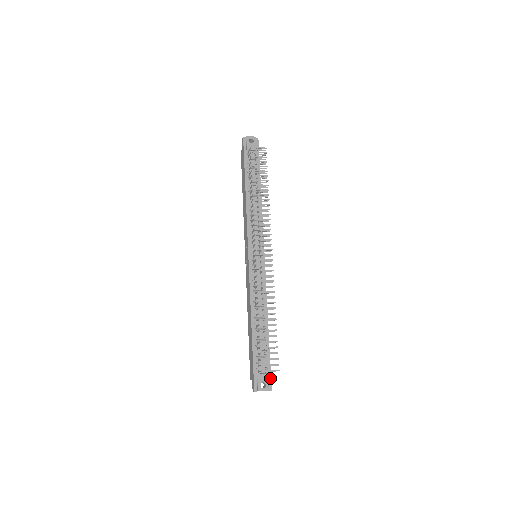
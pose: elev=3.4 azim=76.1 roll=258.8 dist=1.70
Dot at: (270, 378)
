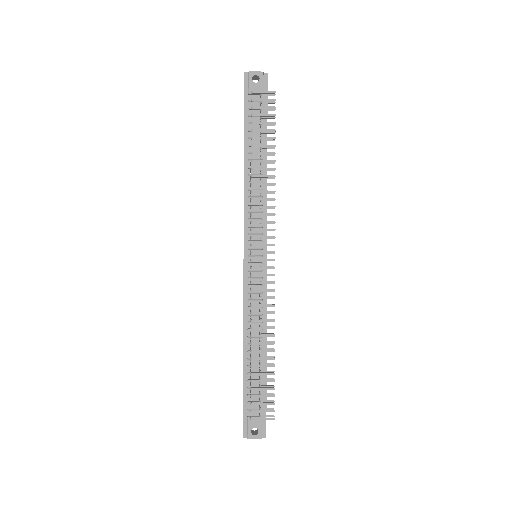
Dot at: (265, 422)
